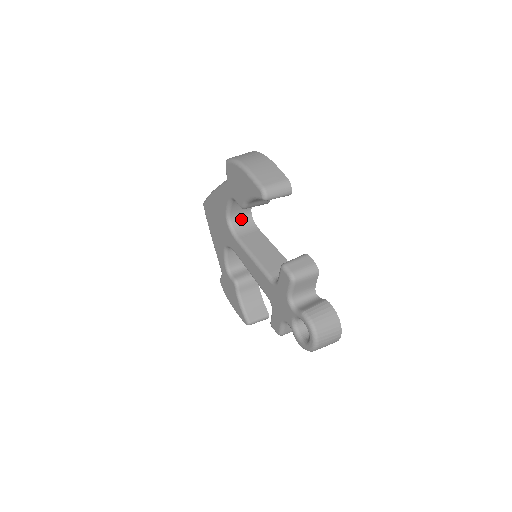
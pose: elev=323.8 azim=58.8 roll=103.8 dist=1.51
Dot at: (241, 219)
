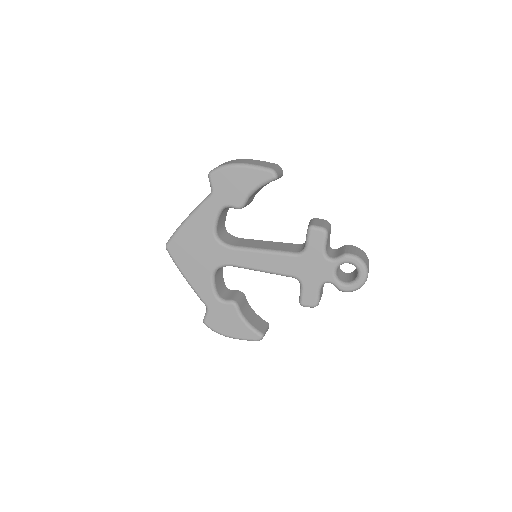
Dot at: (223, 234)
